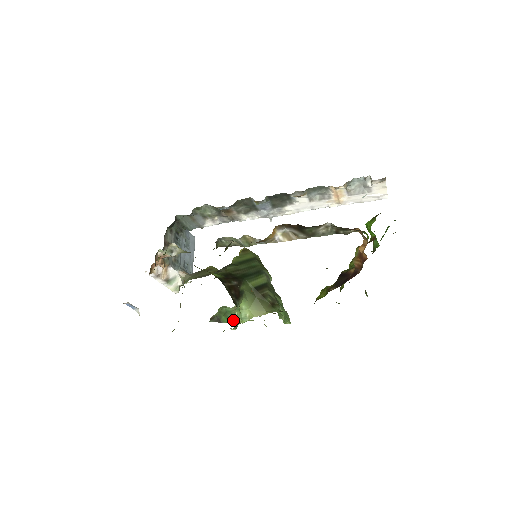
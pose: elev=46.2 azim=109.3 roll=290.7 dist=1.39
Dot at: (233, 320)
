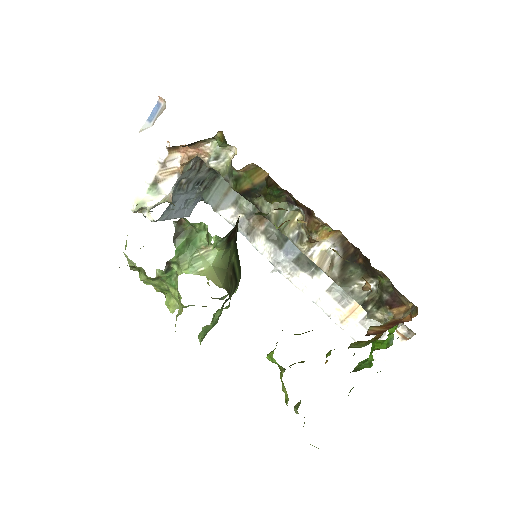
Dot at: (180, 258)
